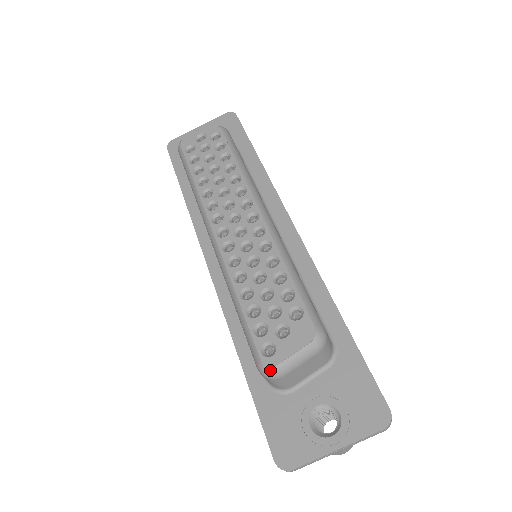
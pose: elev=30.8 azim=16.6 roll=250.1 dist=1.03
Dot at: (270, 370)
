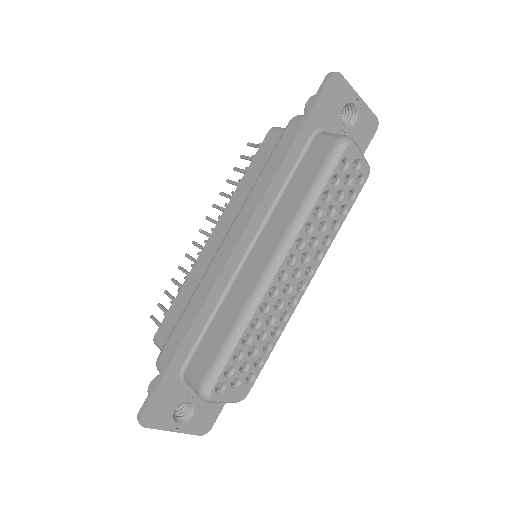
Dot at: (208, 400)
